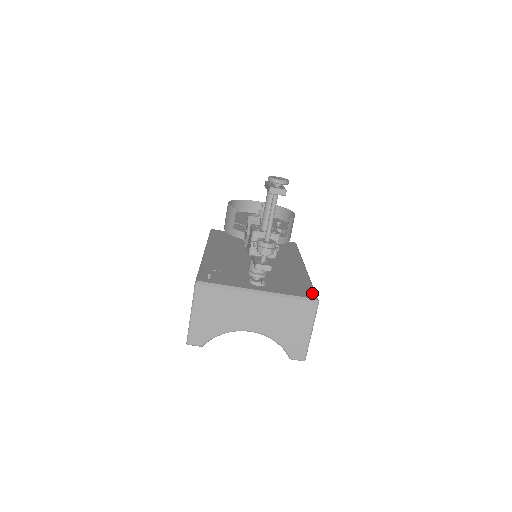
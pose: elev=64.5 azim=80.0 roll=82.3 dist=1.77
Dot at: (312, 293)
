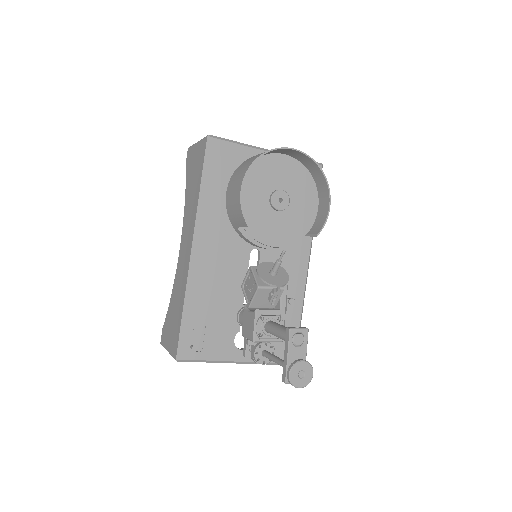
Dot at: occluded
